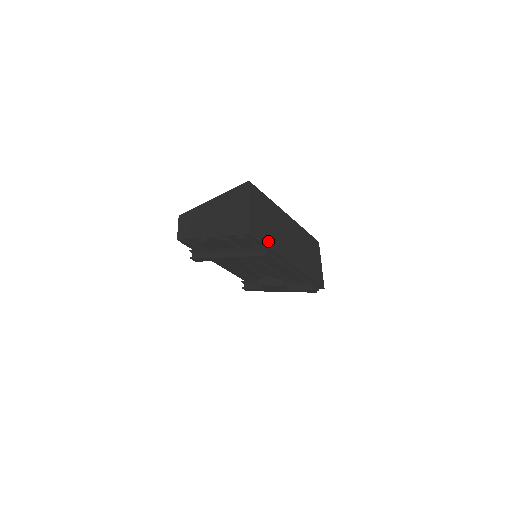
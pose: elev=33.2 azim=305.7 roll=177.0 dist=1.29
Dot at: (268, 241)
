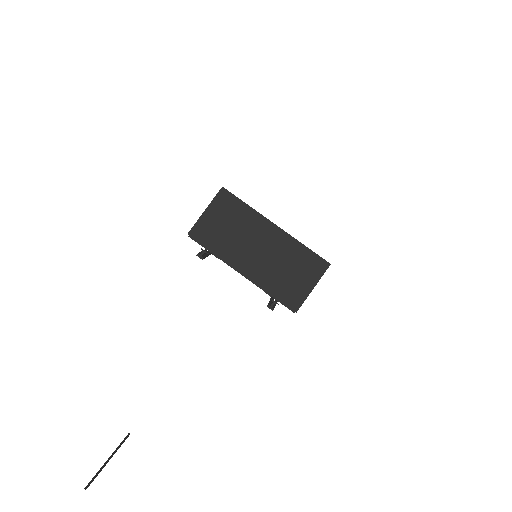
Dot at: (214, 244)
